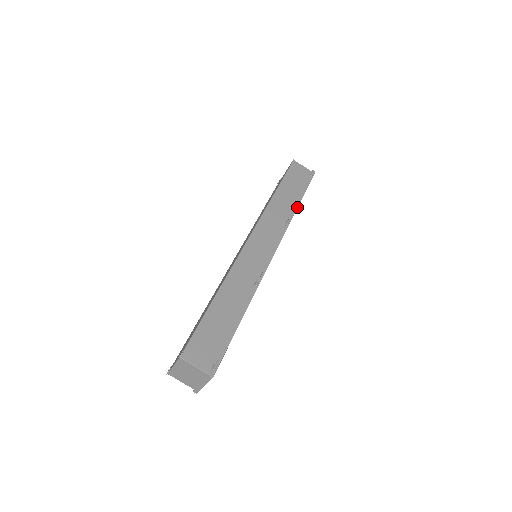
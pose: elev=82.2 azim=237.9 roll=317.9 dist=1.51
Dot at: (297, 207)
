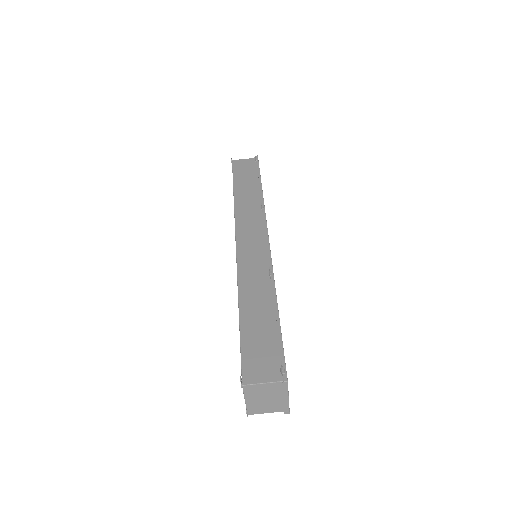
Dot at: (262, 191)
